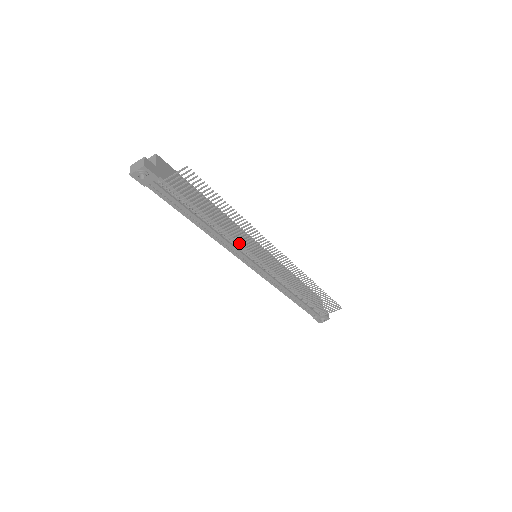
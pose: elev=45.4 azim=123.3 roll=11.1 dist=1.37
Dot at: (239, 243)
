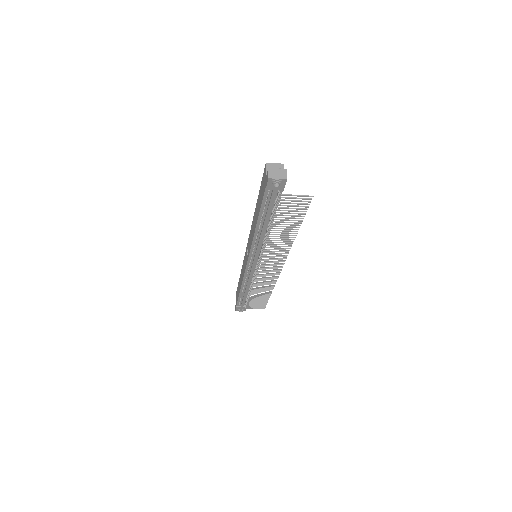
Dot at: (268, 249)
